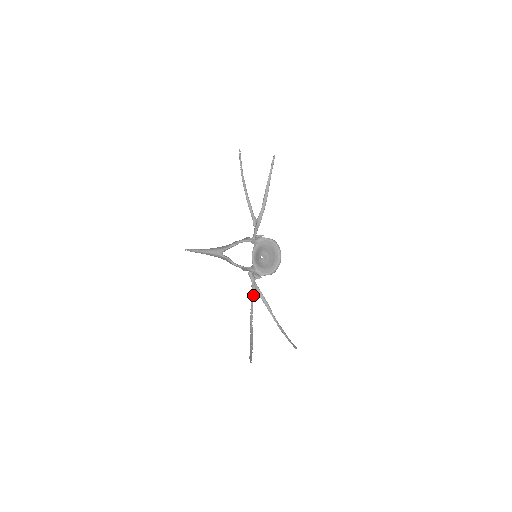
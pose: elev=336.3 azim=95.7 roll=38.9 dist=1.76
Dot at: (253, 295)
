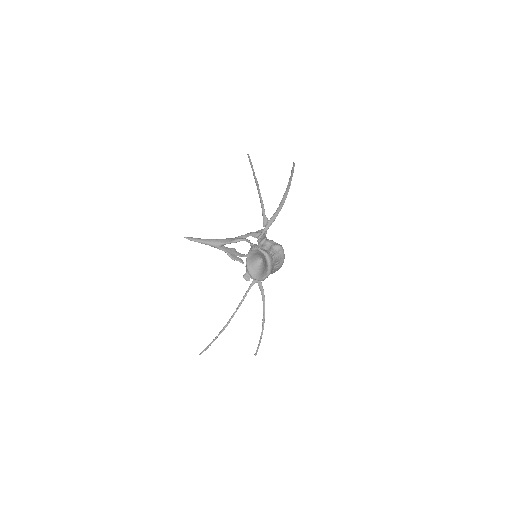
Dot at: (251, 285)
